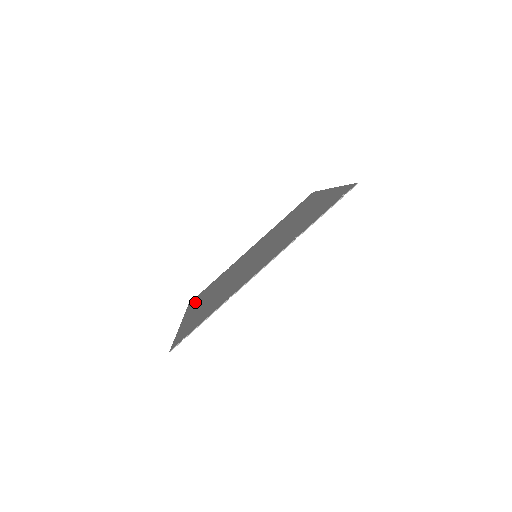
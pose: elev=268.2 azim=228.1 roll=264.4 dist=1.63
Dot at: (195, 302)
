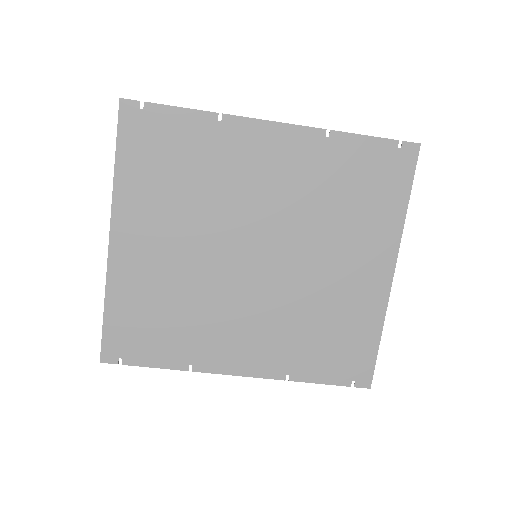
Dot at: (137, 166)
